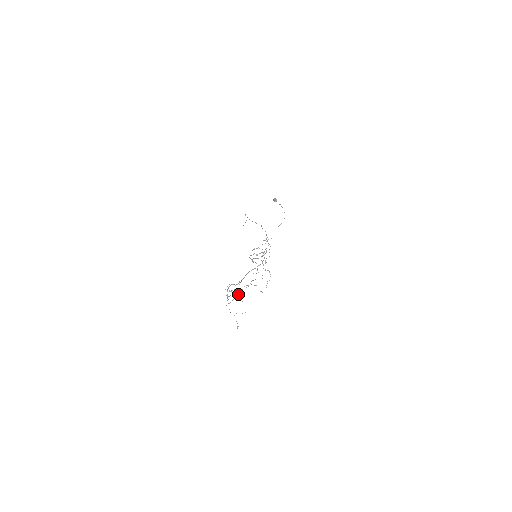
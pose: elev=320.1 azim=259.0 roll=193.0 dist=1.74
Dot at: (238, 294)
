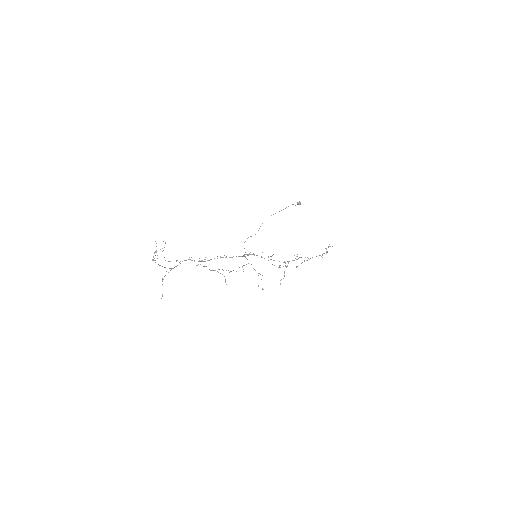
Dot at: occluded
